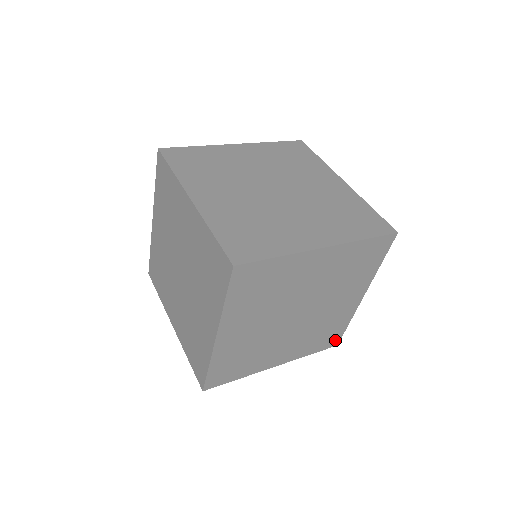
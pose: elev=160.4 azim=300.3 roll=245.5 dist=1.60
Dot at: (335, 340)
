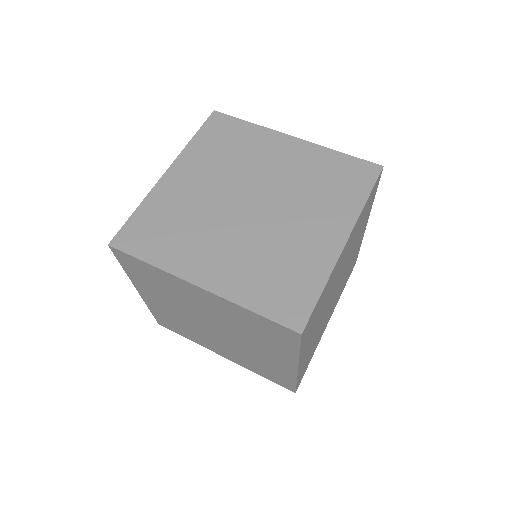
Dot at: (288, 386)
